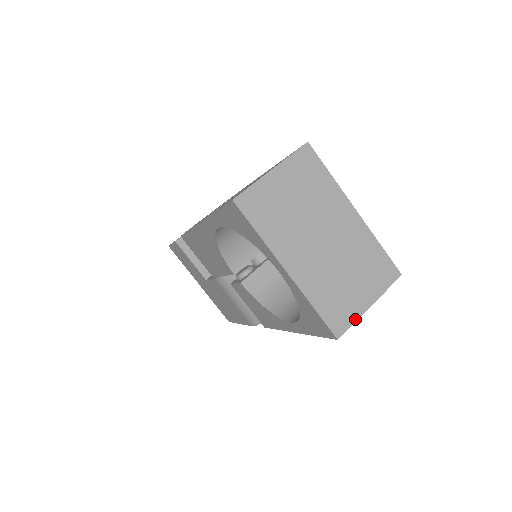
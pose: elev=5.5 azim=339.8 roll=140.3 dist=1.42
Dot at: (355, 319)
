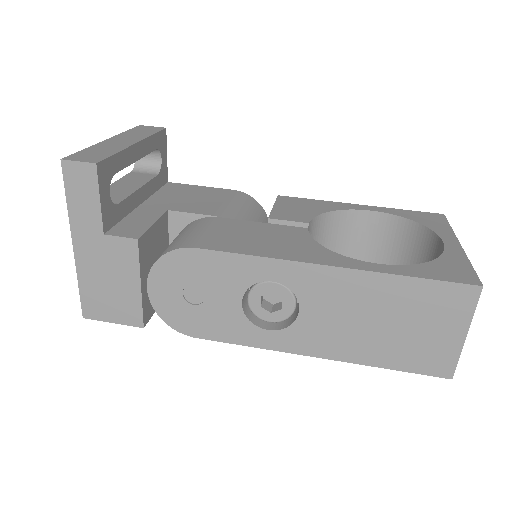
Dot at: occluded
